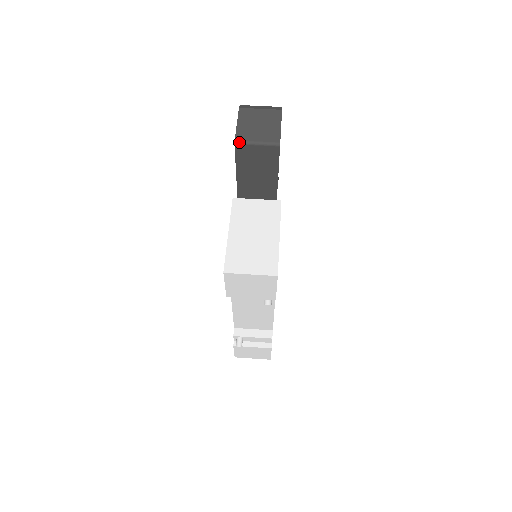
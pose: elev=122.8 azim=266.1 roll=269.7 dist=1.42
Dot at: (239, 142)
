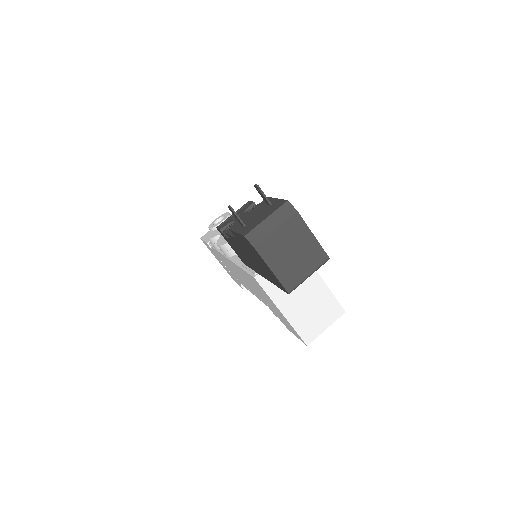
Dot at: occluded
